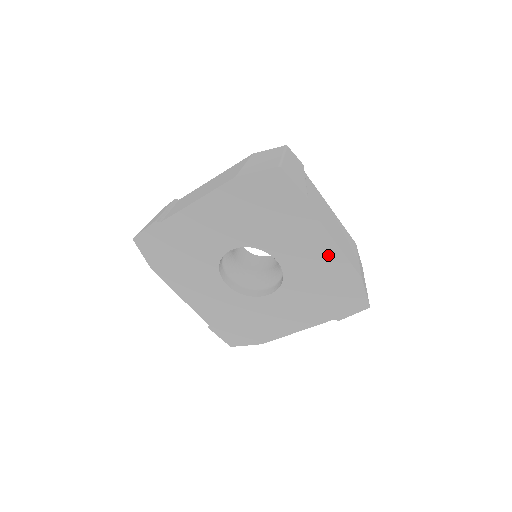
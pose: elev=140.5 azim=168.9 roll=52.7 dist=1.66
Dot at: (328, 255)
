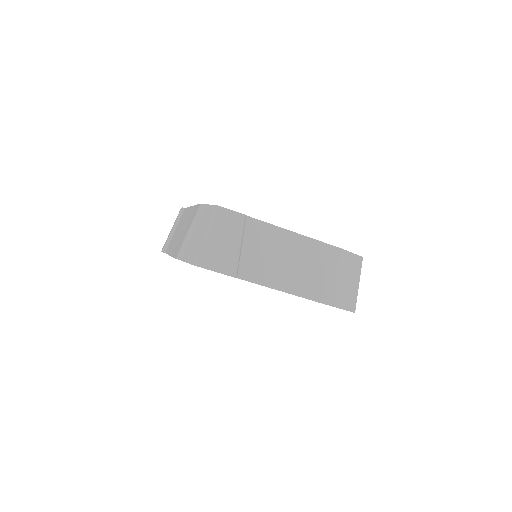
Dot at: occluded
